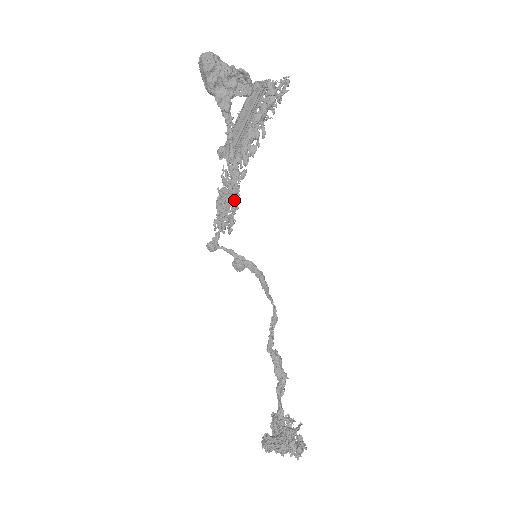
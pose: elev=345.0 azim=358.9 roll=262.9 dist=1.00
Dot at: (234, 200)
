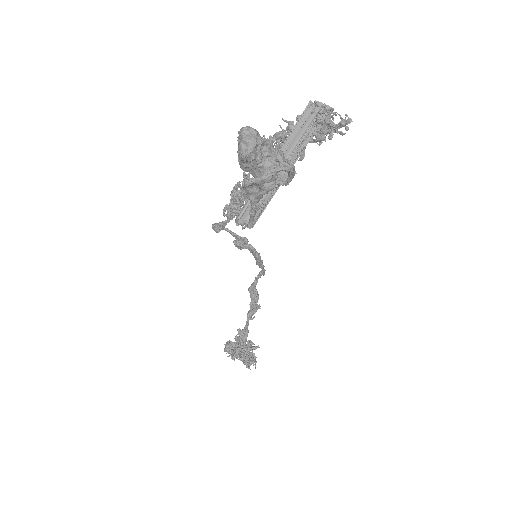
Dot at: occluded
